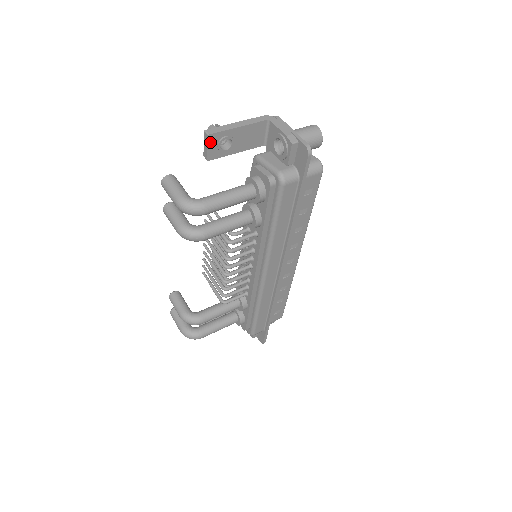
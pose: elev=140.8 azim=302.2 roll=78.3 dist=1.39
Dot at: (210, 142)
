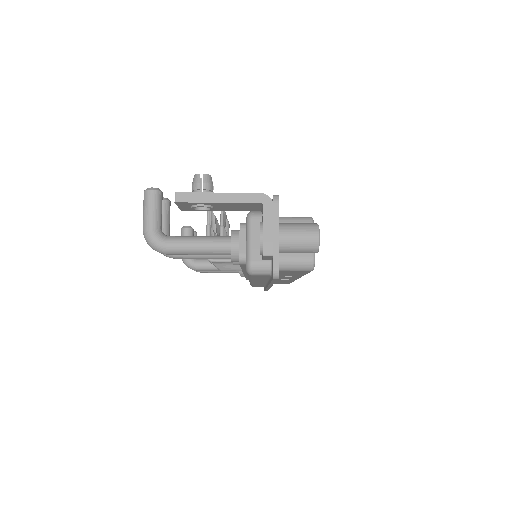
Dot at: (180, 204)
